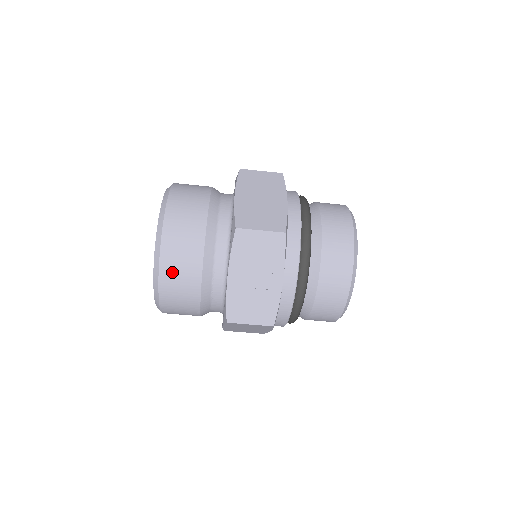
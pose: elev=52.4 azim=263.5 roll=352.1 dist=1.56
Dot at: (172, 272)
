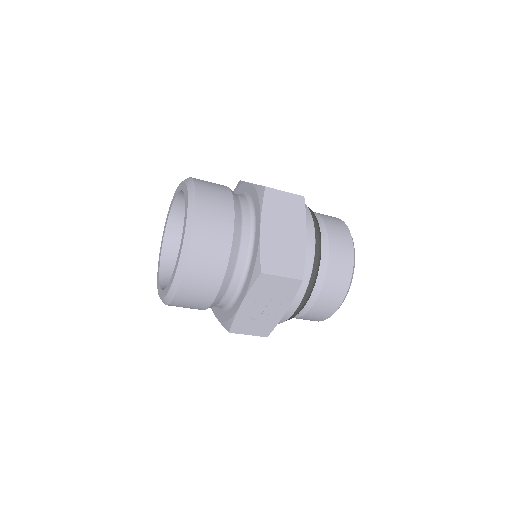
Dot at: (190, 292)
